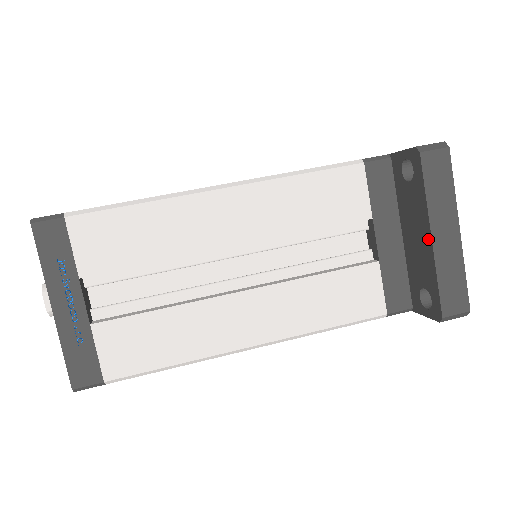
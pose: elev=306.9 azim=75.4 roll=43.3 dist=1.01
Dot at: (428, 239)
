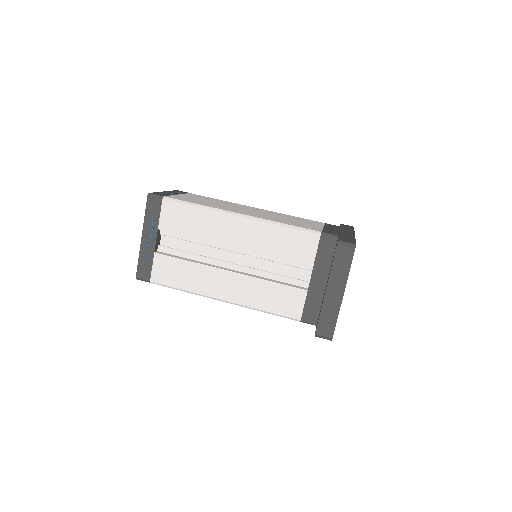
Dot at: (325, 291)
